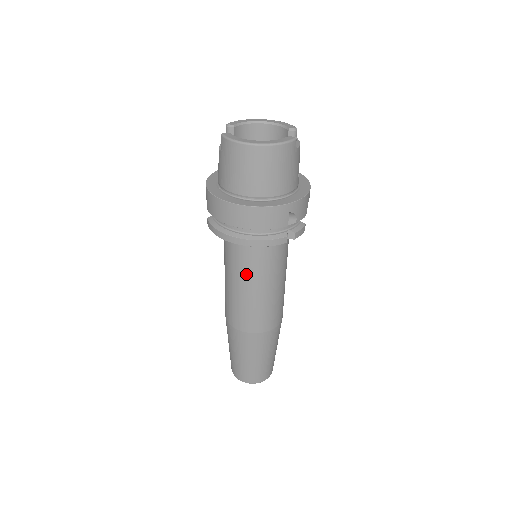
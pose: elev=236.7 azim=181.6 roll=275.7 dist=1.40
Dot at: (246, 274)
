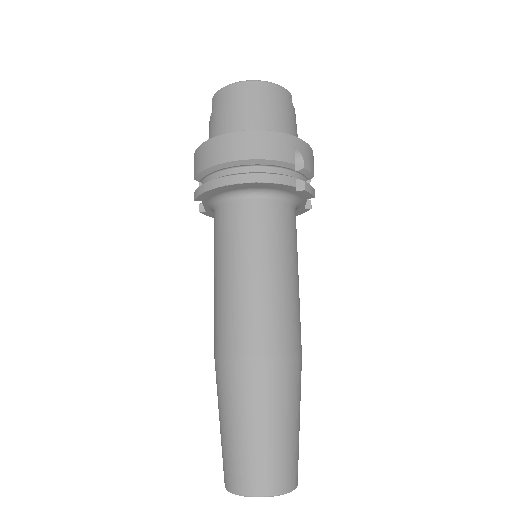
Dot at: (246, 248)
